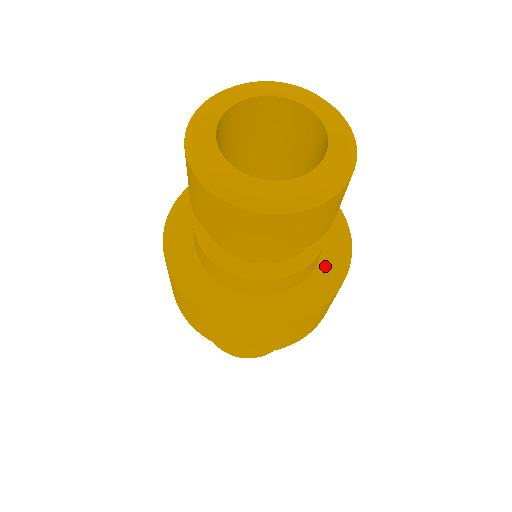
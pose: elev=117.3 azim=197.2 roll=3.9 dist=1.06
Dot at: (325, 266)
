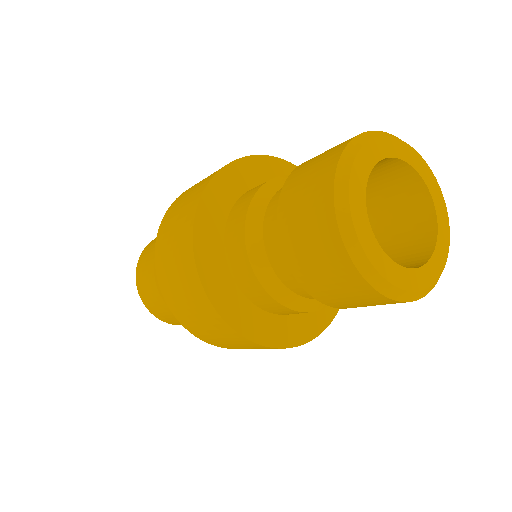
Dot at: occluded
